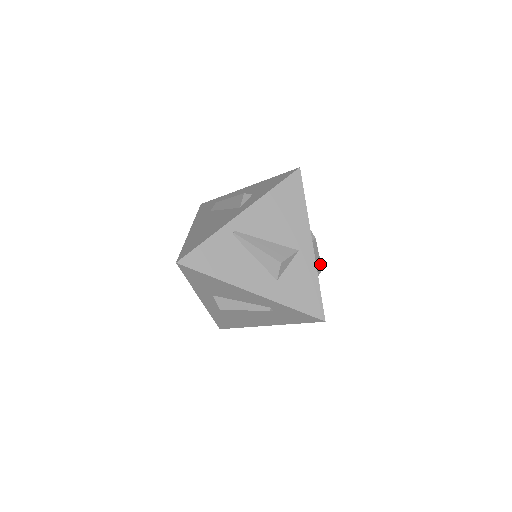
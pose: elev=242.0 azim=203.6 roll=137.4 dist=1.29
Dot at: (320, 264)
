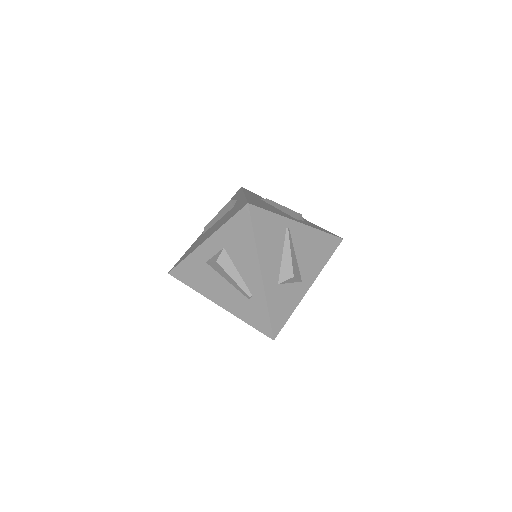
Dot at: occluded
